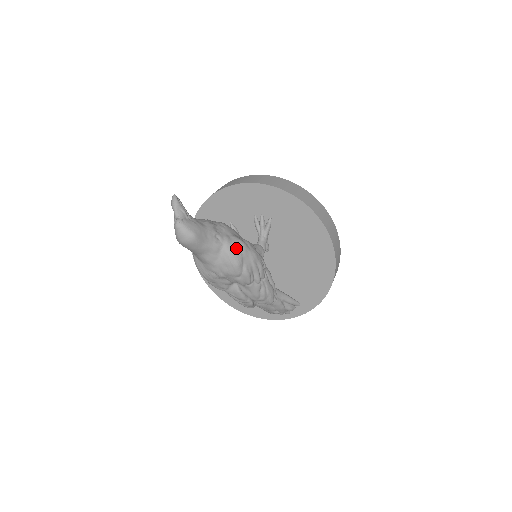
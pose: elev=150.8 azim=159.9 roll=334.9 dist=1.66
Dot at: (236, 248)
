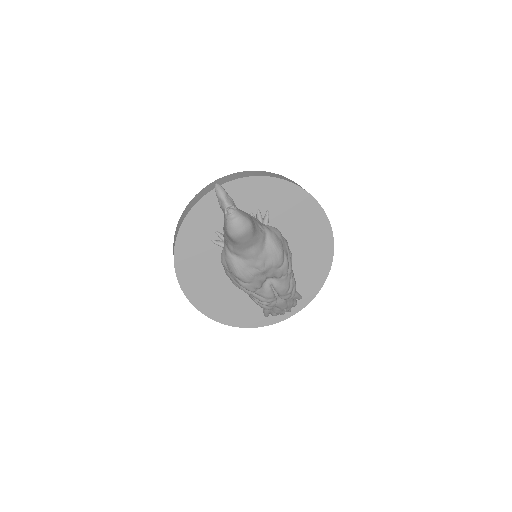
Dot at: (276, 235)
